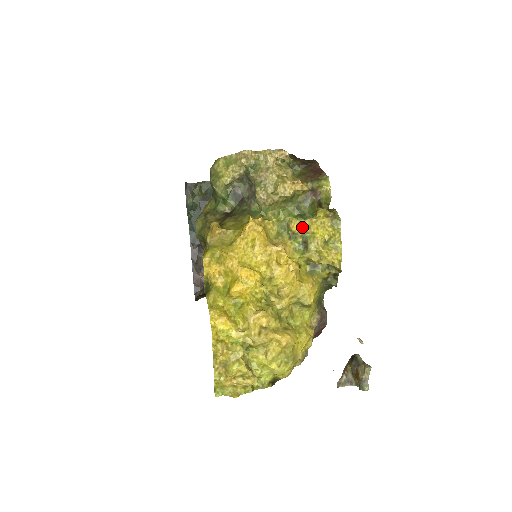
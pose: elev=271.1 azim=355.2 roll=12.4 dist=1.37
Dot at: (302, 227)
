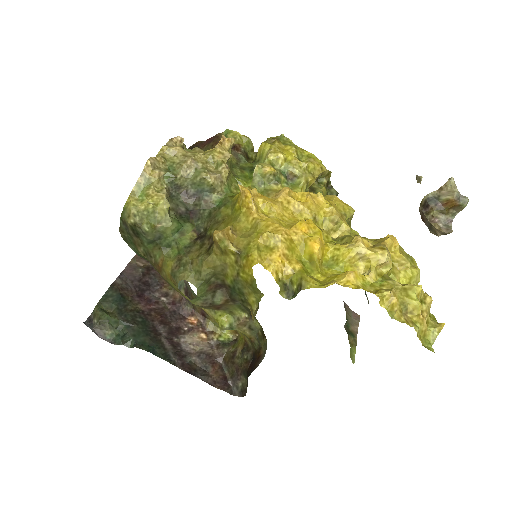
Dot at: (272, 166)
